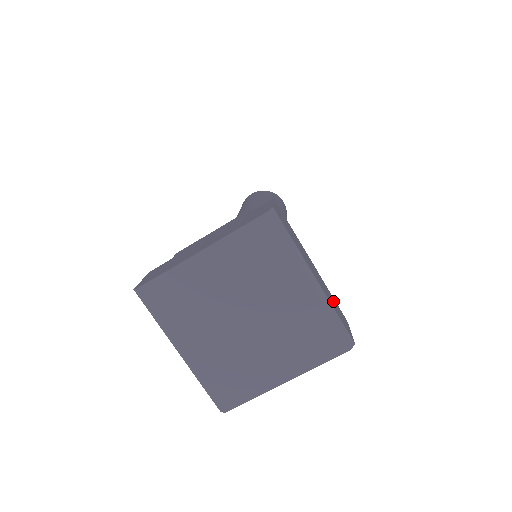
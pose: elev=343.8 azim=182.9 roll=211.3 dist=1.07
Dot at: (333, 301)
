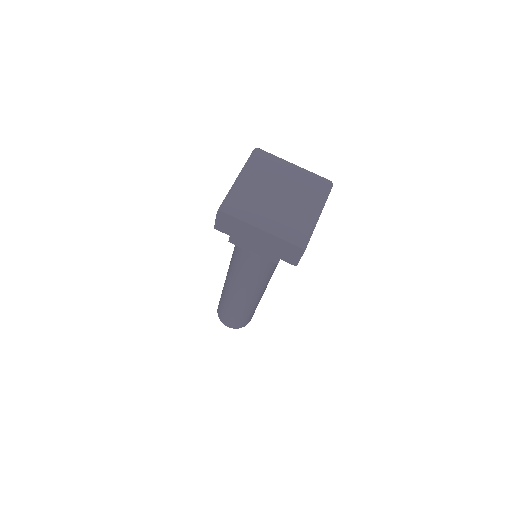
Dot at: occluded
